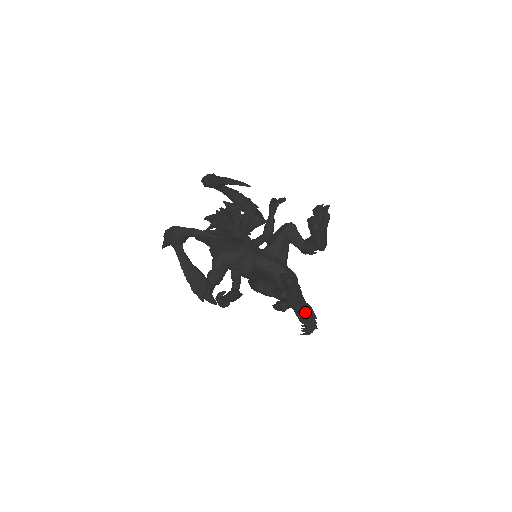
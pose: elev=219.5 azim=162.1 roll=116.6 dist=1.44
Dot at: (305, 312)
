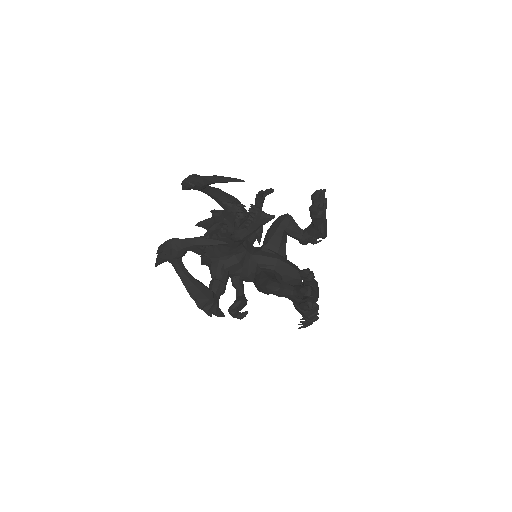
Dot at: occluded
